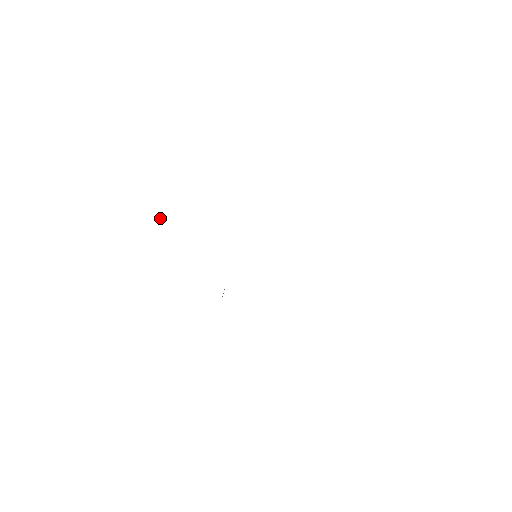
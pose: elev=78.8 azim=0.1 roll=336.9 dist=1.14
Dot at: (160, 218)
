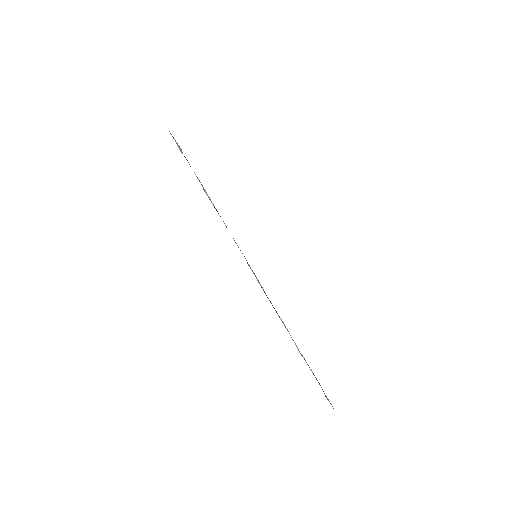
Dot at: occluded
